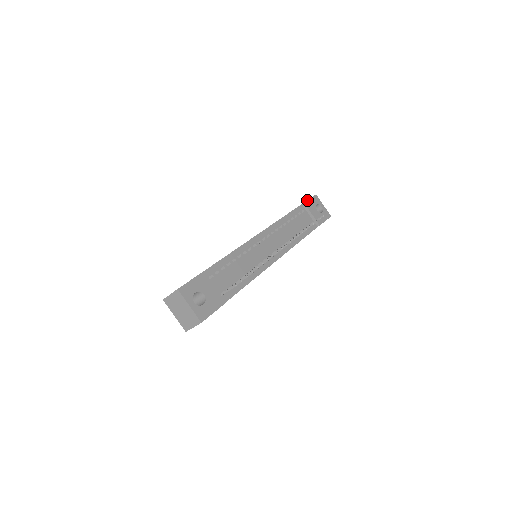
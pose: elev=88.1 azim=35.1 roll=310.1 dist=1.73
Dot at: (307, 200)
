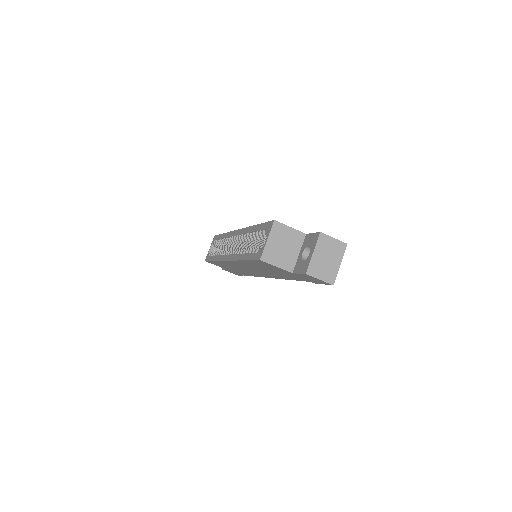
Dot at: occluded
